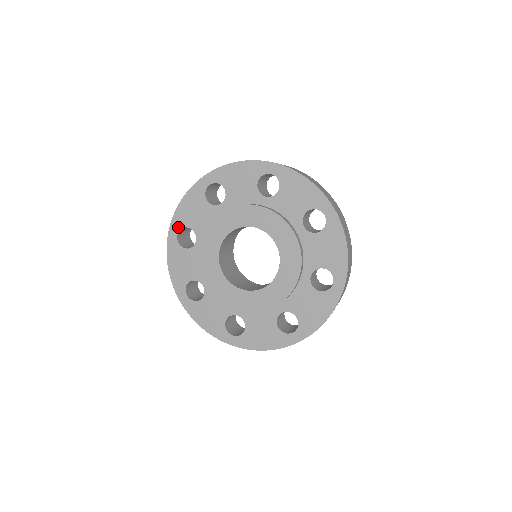
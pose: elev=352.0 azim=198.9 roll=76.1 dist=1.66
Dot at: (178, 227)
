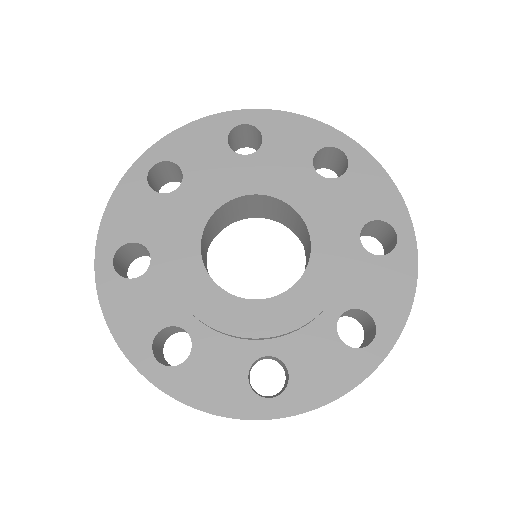
Dot at: (160, 156)
